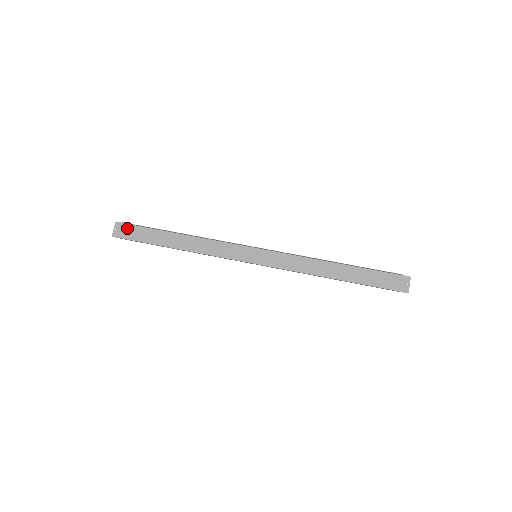
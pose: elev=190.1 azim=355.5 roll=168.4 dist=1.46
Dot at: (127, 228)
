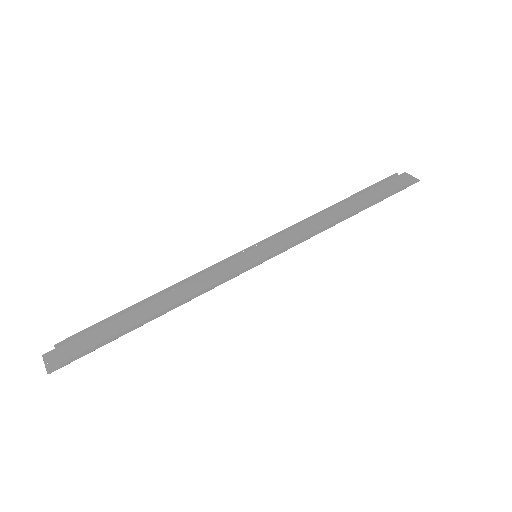
Dot at: (66, 349)
